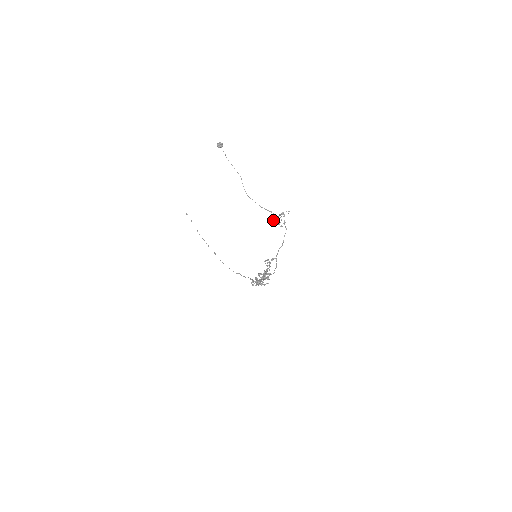
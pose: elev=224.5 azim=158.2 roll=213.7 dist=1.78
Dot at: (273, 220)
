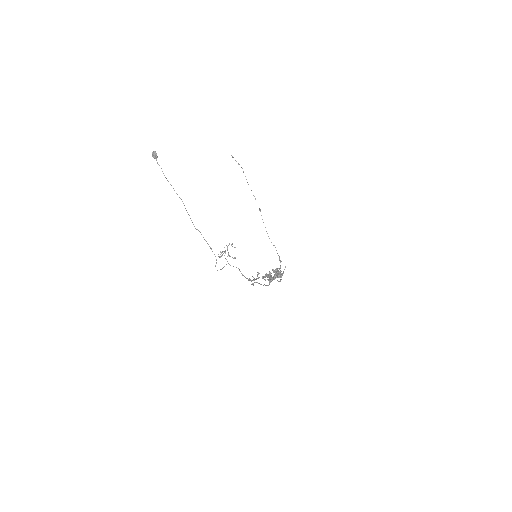
Dot at: (220, 256)
